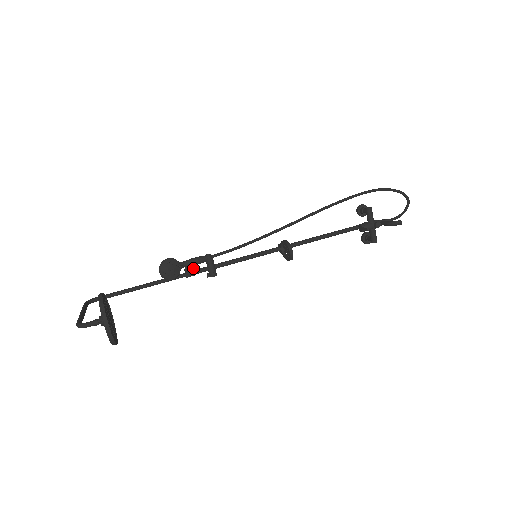
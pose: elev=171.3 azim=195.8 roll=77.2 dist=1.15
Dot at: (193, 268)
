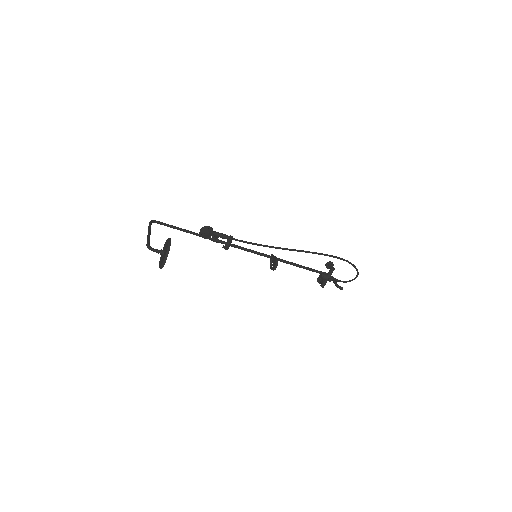
Dot at: occluded
